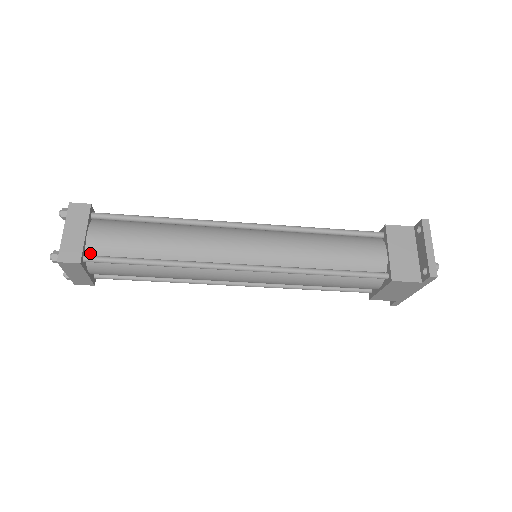
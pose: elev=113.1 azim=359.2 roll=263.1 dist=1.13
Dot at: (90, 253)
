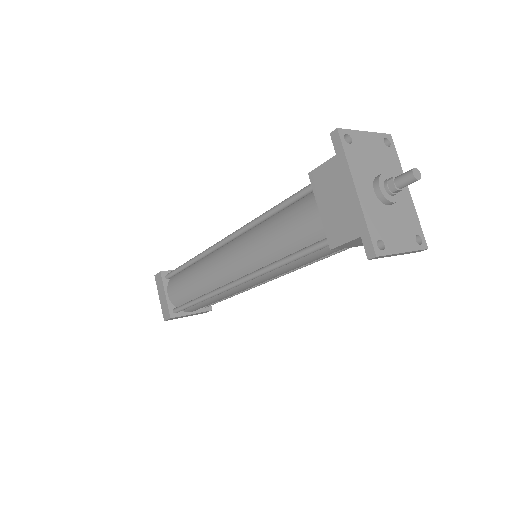
Dot at: (173, 276)
